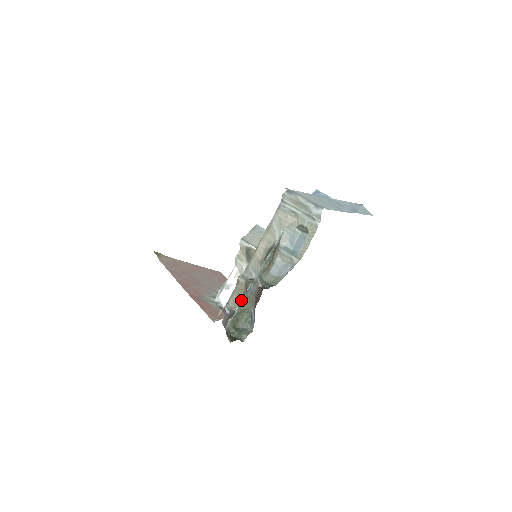
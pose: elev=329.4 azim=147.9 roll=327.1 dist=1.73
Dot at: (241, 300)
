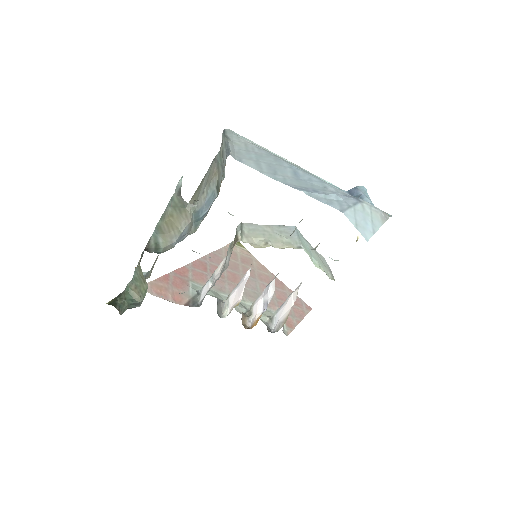
Dot at: occluded
